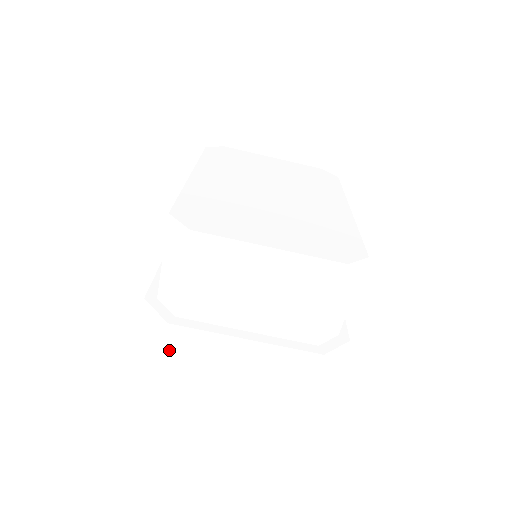
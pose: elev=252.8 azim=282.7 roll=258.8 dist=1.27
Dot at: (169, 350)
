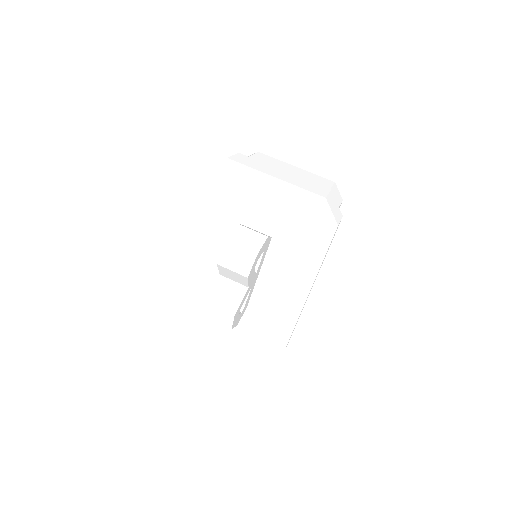
Dot at: (234, 158)
